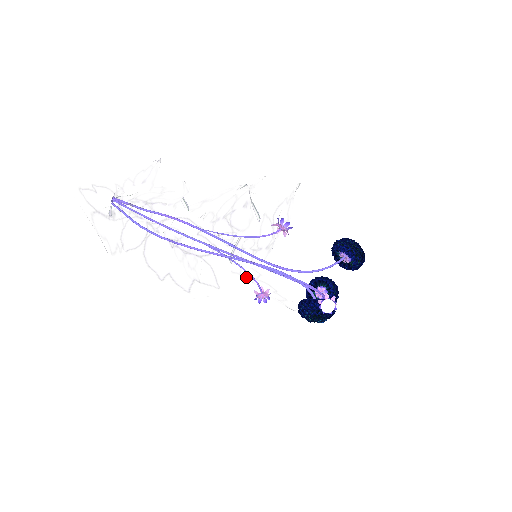
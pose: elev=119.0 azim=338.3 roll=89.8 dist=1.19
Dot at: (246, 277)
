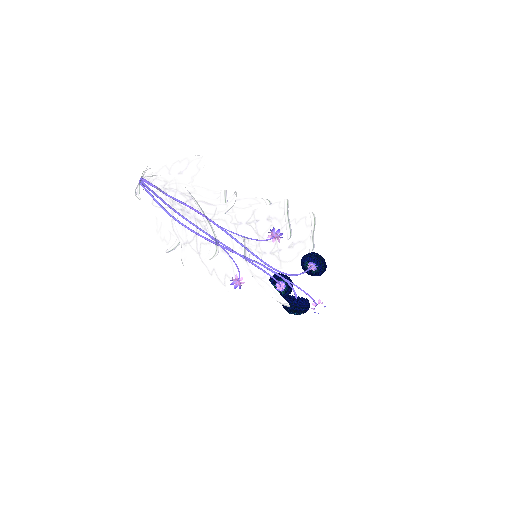
Dot at: occluded
